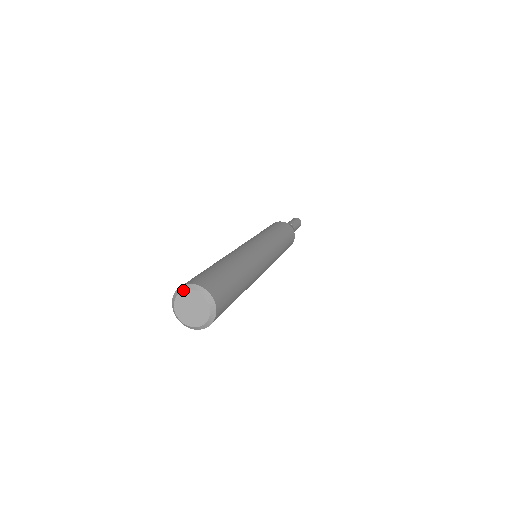
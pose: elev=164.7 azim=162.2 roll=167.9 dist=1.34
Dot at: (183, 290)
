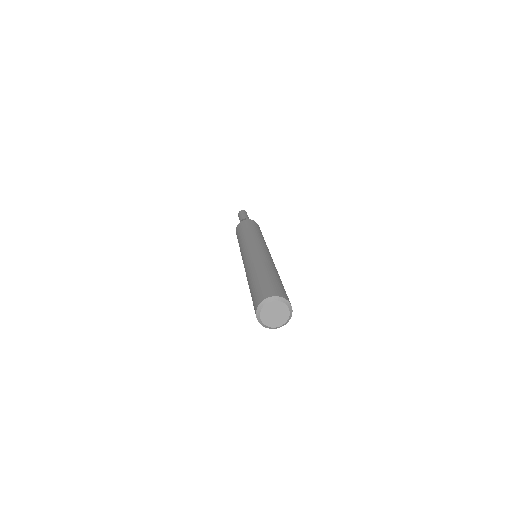
Dot at: (259, 313)
